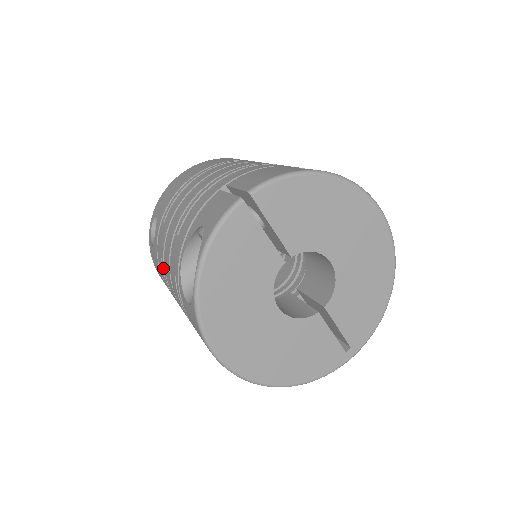
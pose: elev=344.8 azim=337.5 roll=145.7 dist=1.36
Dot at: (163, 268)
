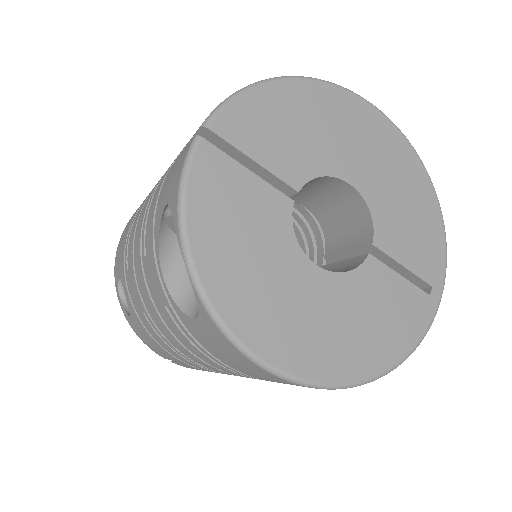
Dot at: (150, 323)
